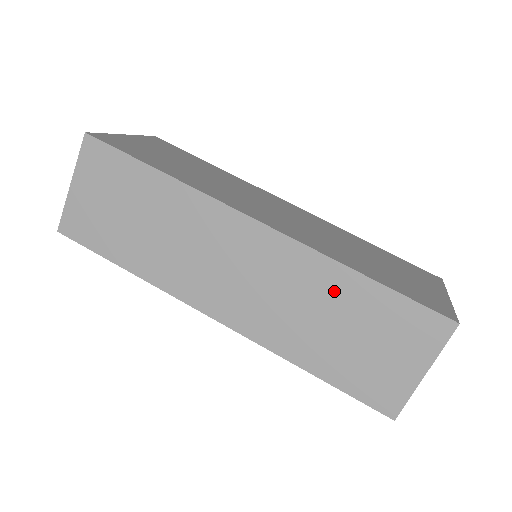
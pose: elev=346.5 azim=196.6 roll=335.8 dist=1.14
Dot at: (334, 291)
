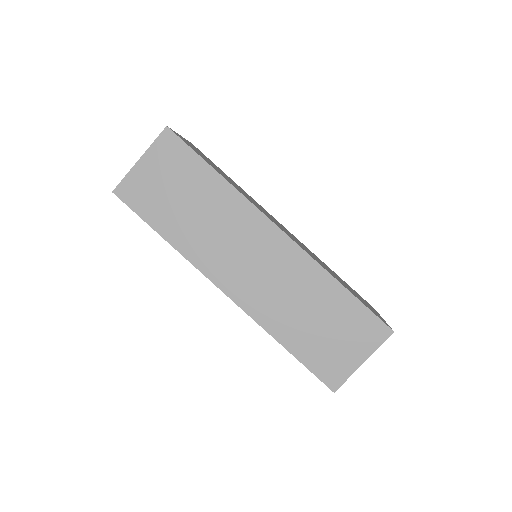
Dot at: (319, 291)
